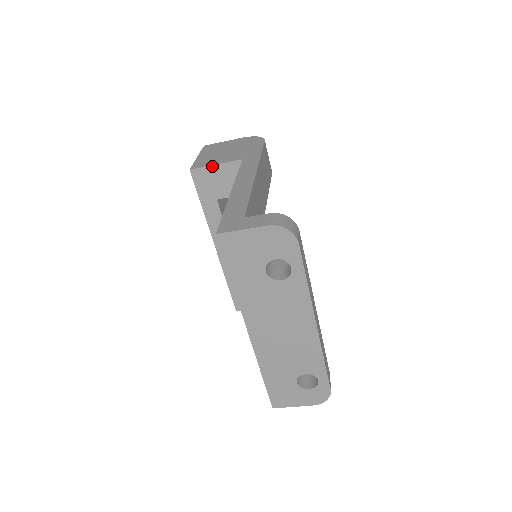
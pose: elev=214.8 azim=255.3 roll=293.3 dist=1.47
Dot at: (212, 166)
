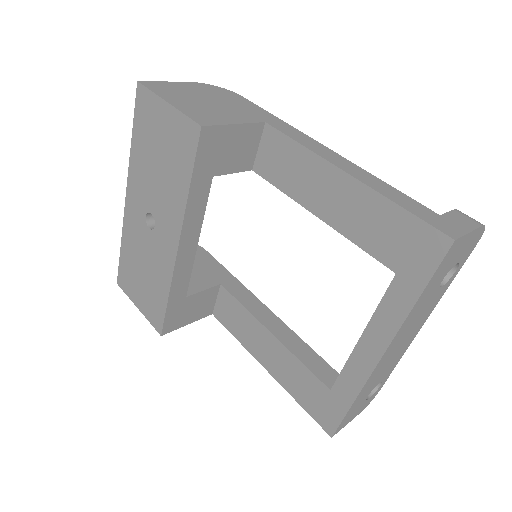
Dot at: (230, 125)
